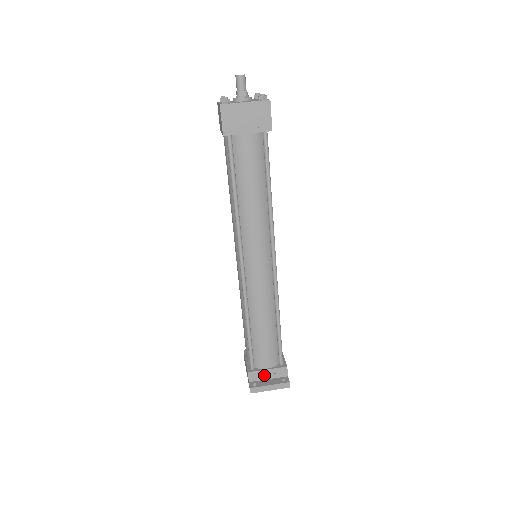
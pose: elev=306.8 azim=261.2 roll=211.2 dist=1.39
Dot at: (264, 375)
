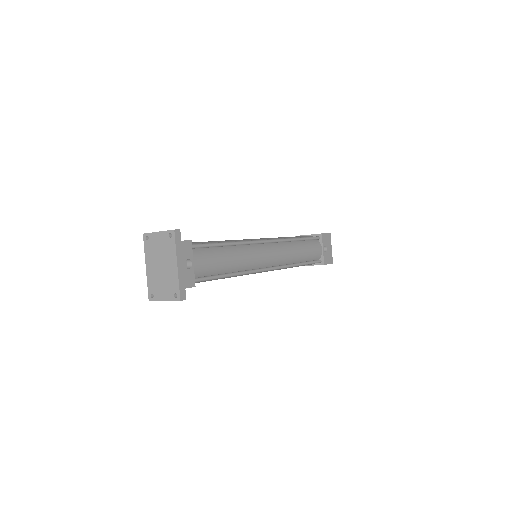
Dot at: occluded
